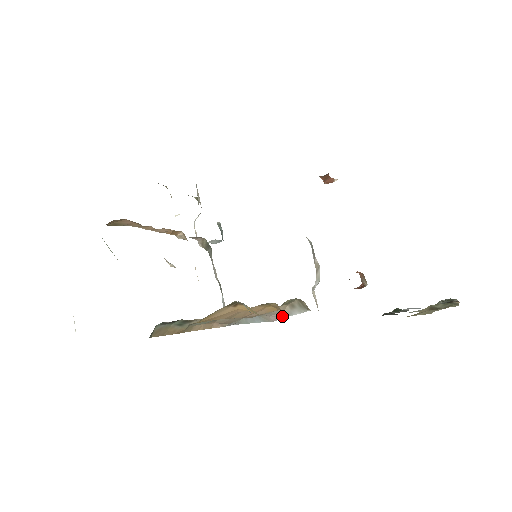
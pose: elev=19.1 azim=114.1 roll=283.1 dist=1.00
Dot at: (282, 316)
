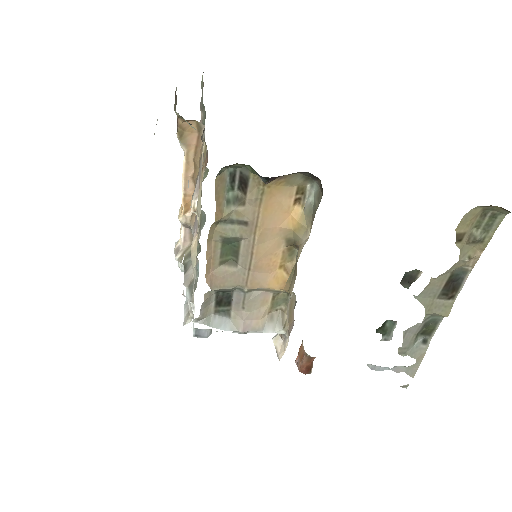
Dot at: (254, 328)
